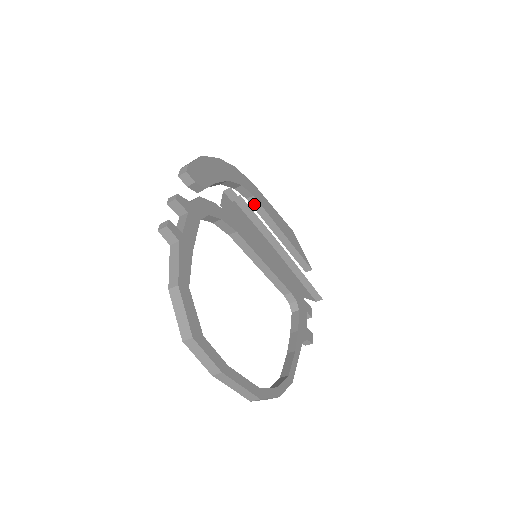
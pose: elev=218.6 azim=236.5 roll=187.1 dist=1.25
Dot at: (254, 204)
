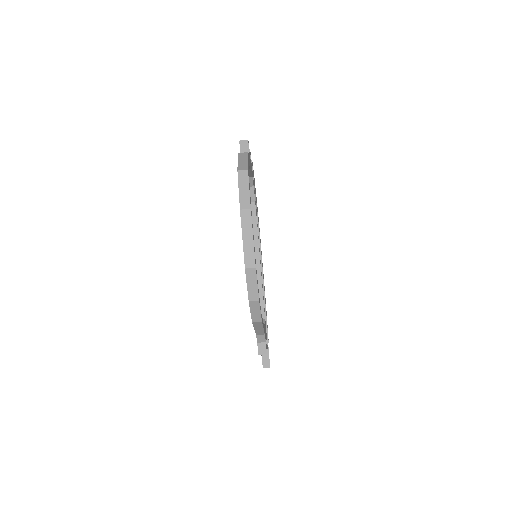
Dot at: occluded
